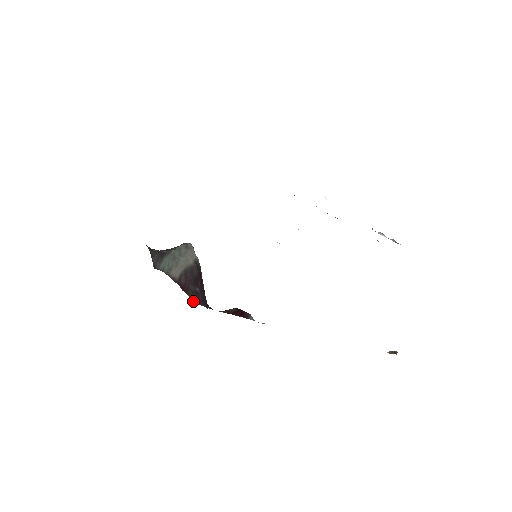
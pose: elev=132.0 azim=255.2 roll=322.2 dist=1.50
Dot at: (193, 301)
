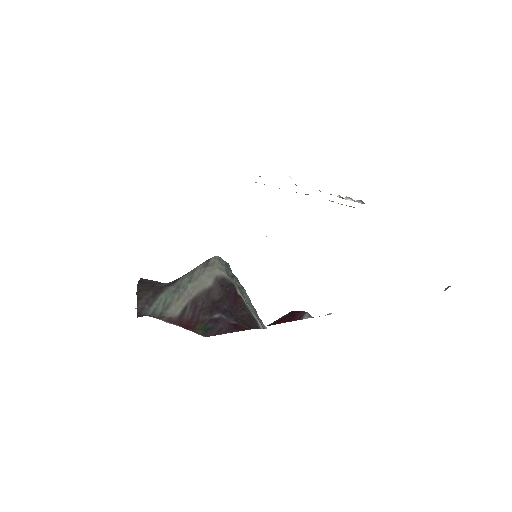
Dot at: (205, 335)
